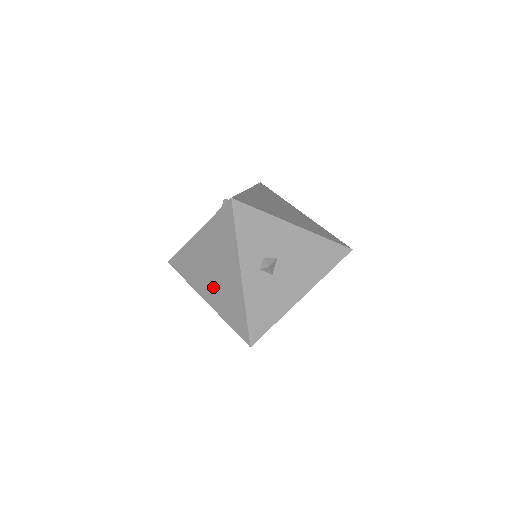
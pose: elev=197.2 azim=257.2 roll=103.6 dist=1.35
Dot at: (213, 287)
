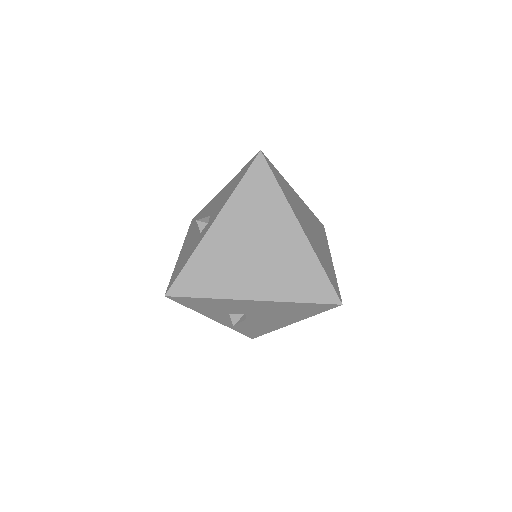
Dot at: occluded
